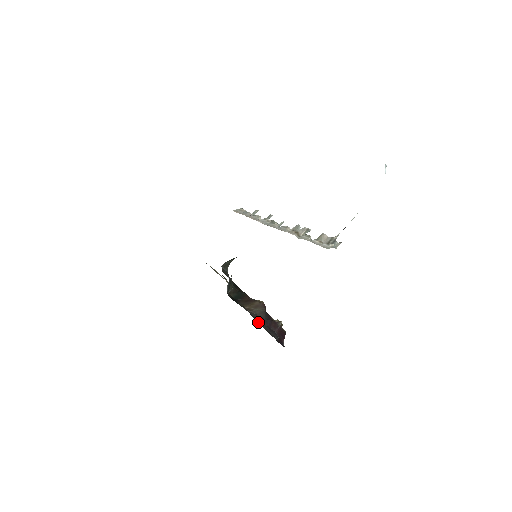
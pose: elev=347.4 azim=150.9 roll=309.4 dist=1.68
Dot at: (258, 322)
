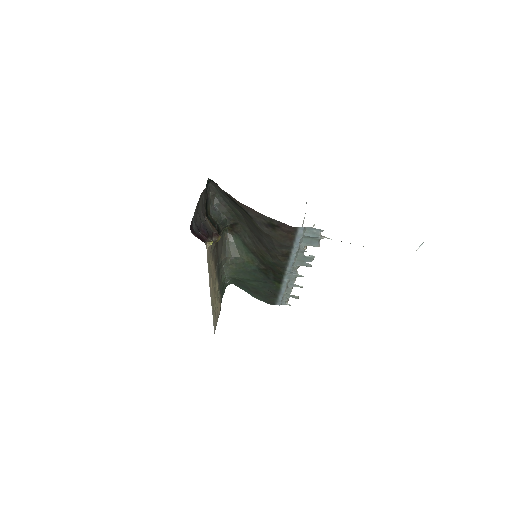
Dot at: (200, 204)
